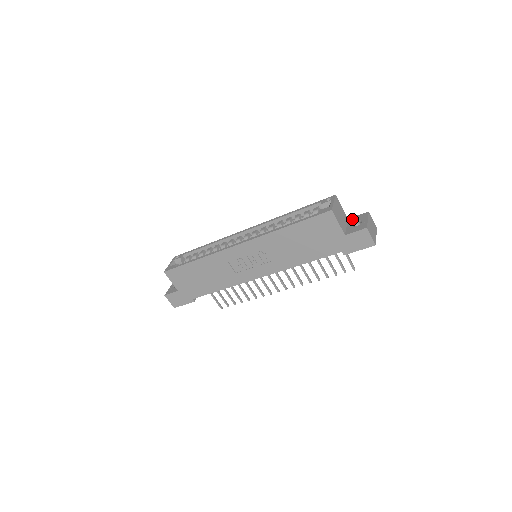
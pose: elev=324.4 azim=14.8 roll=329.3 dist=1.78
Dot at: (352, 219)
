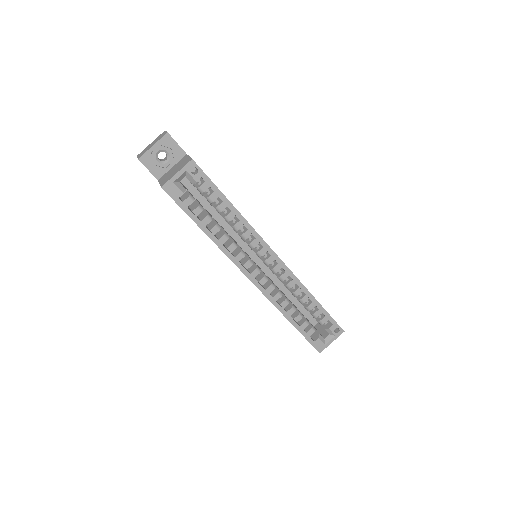
Dot at: occluded
